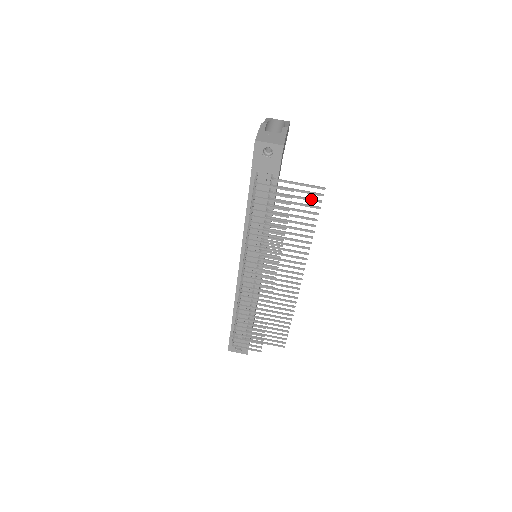
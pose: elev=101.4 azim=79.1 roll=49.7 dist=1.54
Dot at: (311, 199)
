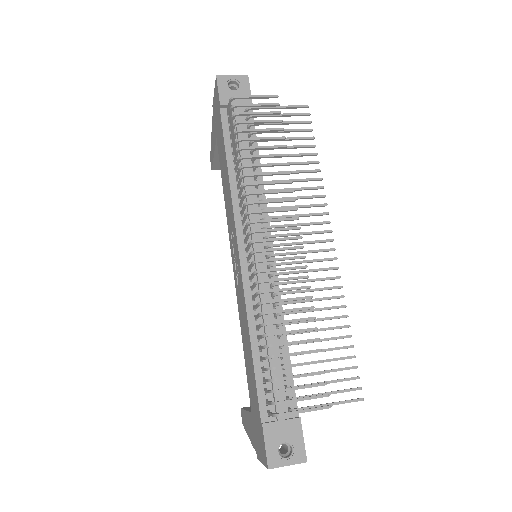
Dot at: (299, 121)
